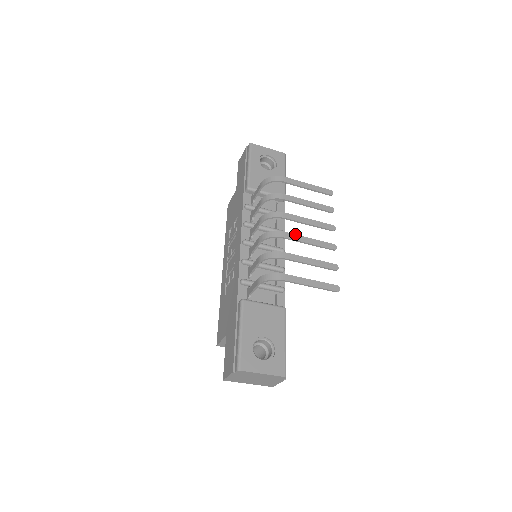
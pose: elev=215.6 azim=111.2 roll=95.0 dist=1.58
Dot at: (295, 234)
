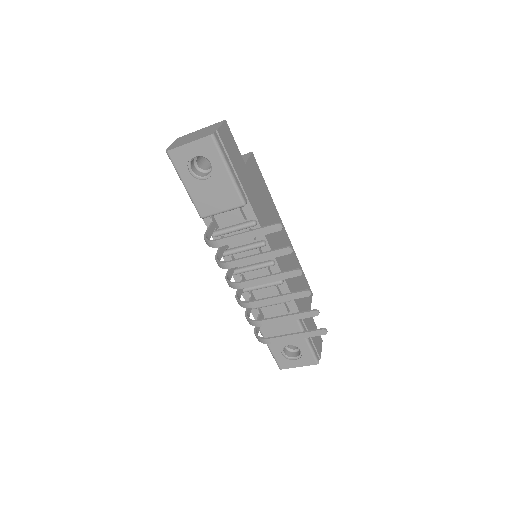
Dot at: (261, 300)
